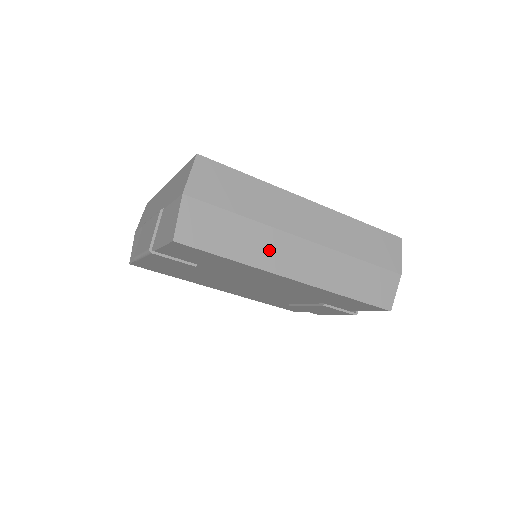
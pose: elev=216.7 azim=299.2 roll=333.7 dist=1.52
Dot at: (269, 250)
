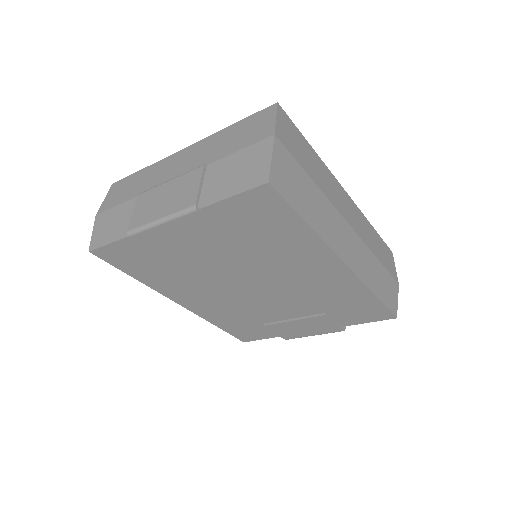
Dot at: (330, 226)
